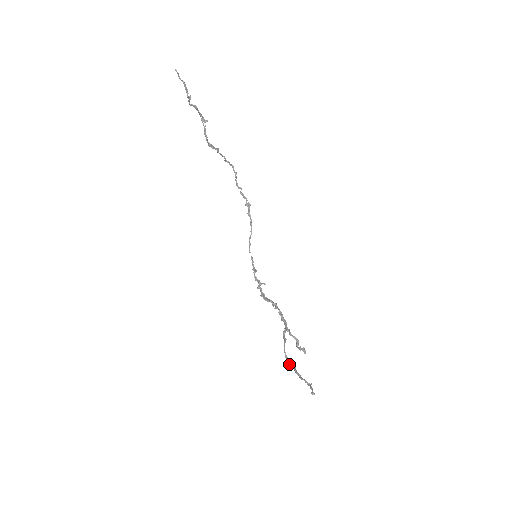
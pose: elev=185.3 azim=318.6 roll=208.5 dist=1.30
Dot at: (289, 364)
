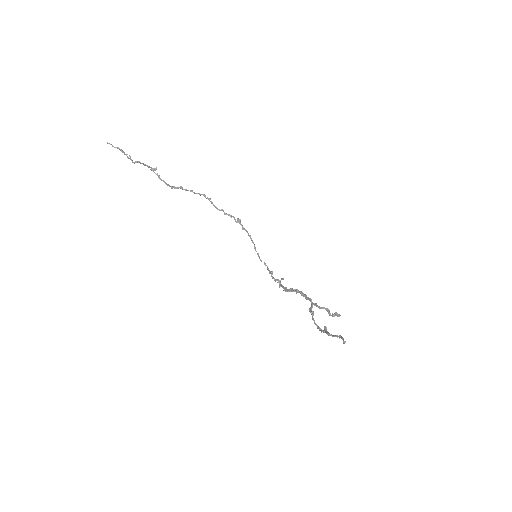
Dot at: occluded
